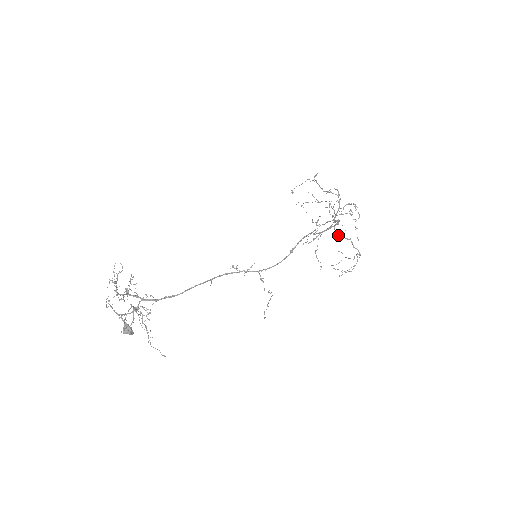
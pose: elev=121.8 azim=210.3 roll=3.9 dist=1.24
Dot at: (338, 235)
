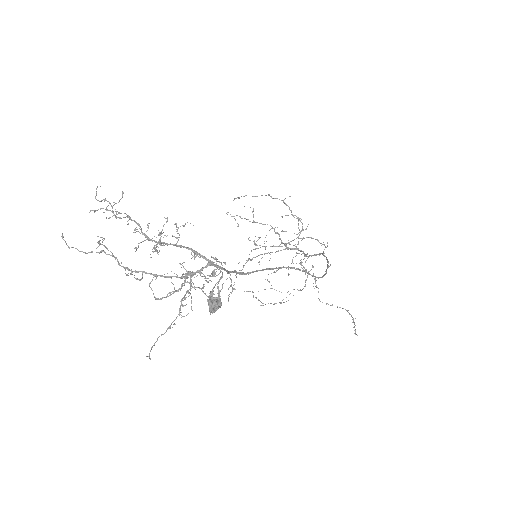
Dot at: (301, 264)
